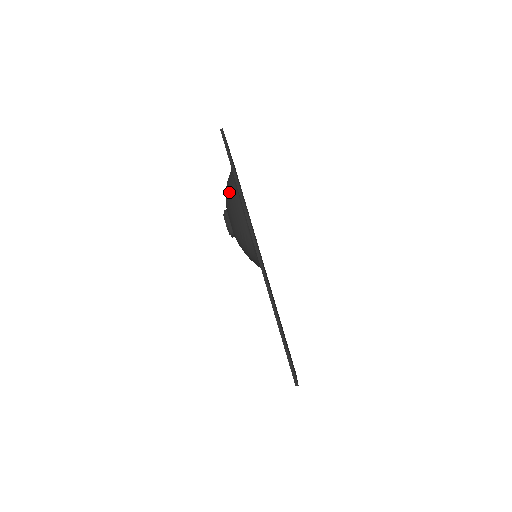
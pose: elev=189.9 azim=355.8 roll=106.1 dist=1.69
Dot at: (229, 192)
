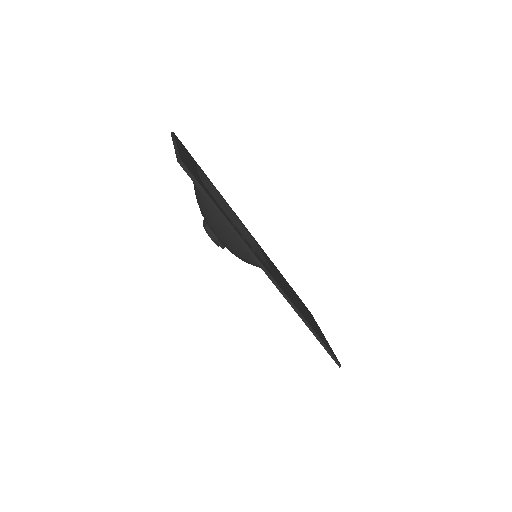
Dot at: (208, 215)
